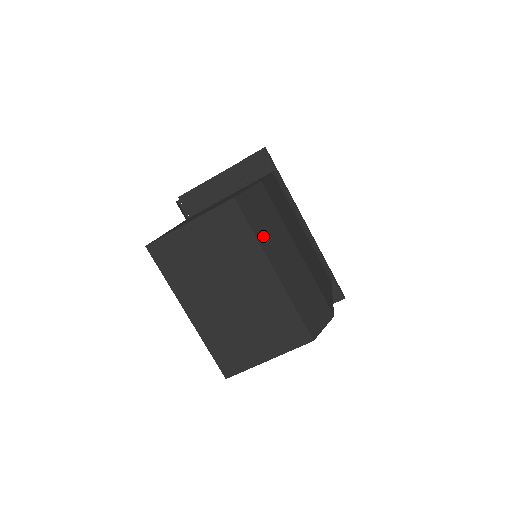
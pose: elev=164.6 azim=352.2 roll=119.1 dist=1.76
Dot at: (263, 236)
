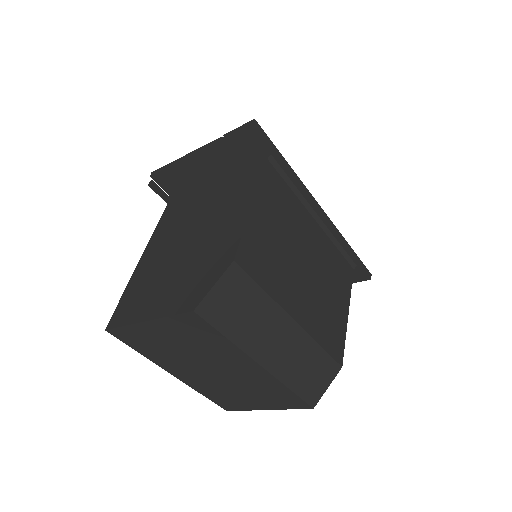
Dot at: (242, 334)
